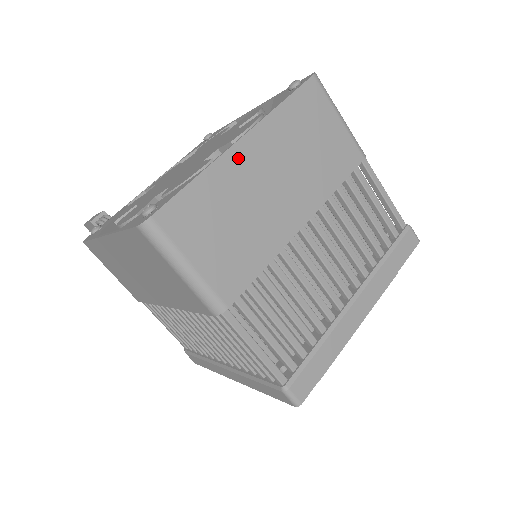
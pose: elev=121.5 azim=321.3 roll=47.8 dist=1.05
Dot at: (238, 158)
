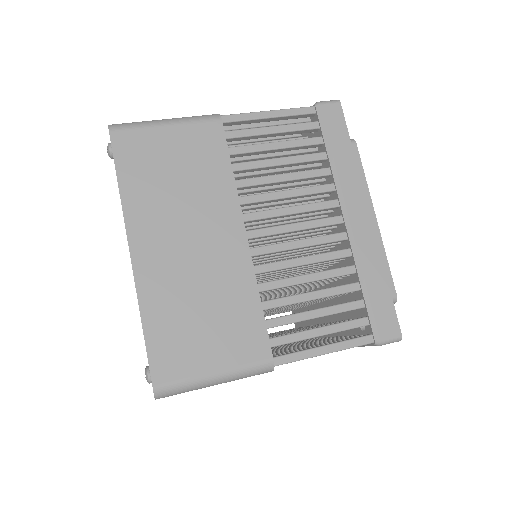
Dot at: (147, 268)
